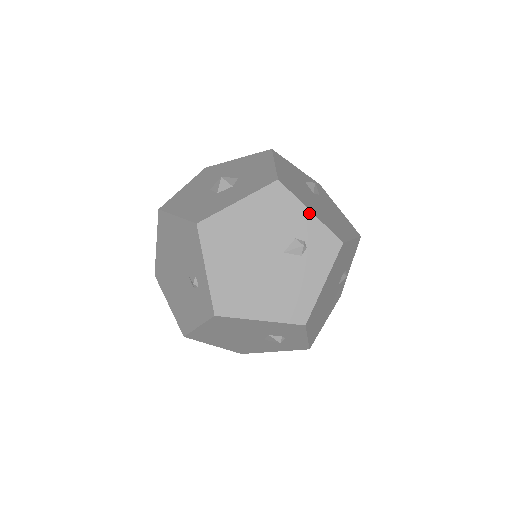
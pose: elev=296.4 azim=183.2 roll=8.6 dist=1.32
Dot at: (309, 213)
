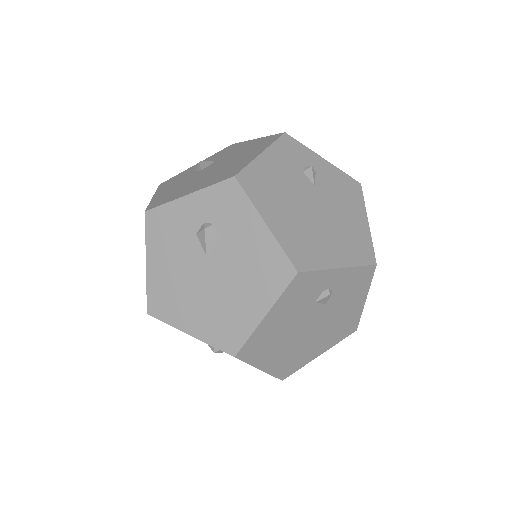
Dot at: (190, 335)
